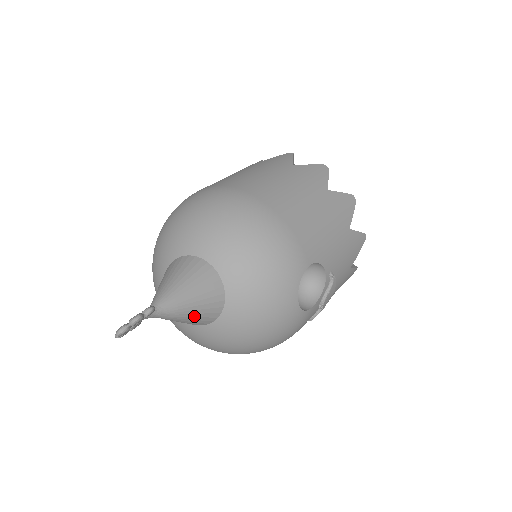
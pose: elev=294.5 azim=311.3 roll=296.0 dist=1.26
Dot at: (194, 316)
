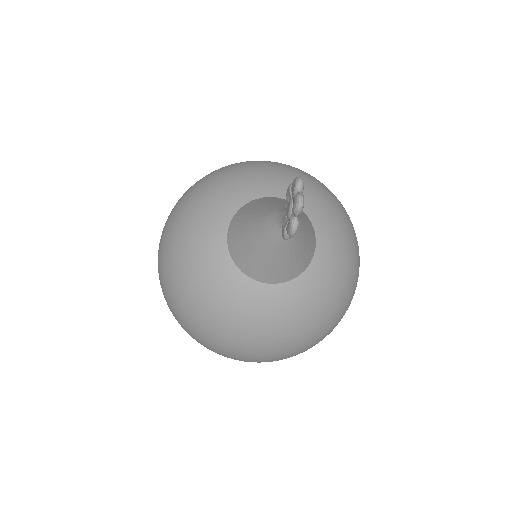
Dot at: (306, 229)
